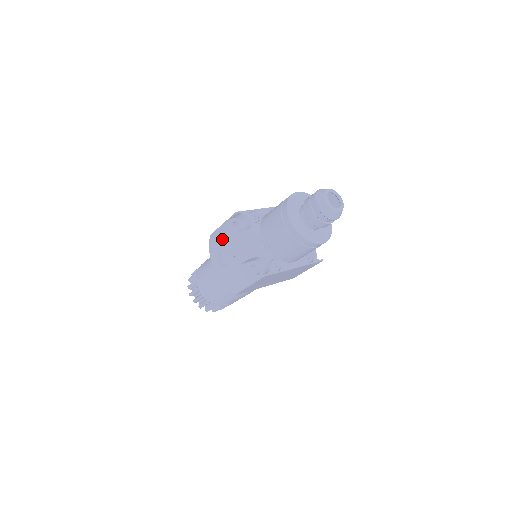
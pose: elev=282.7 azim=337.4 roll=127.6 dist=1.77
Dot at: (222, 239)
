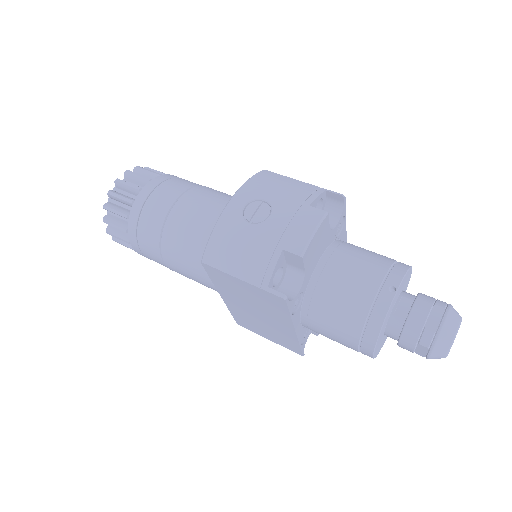
Dot at: (290, 193)
